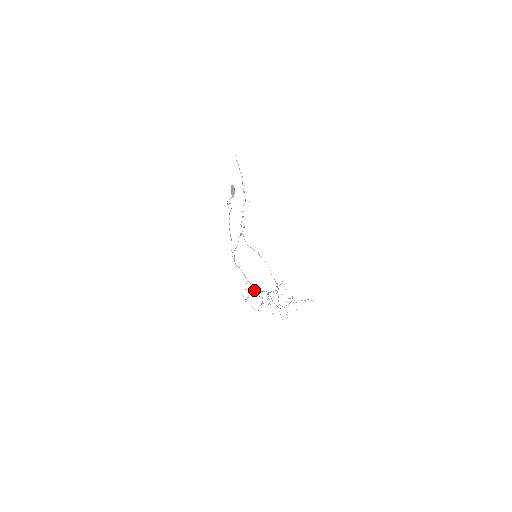
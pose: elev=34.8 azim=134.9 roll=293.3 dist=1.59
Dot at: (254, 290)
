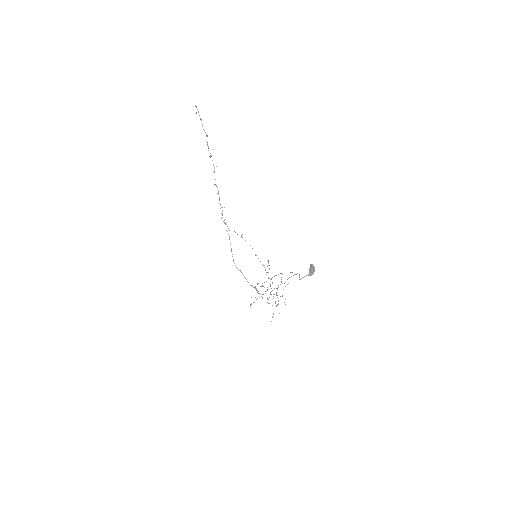
Dot at: occluded
